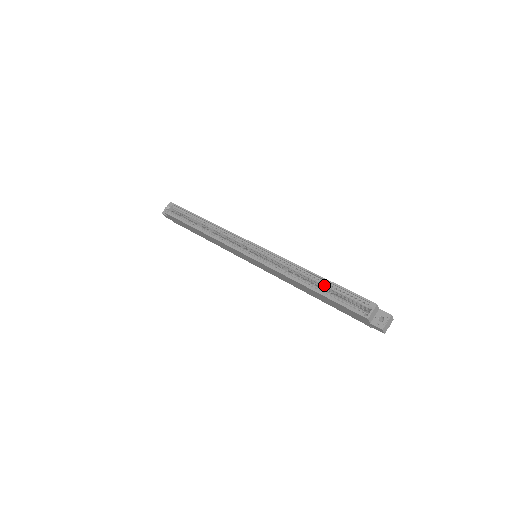
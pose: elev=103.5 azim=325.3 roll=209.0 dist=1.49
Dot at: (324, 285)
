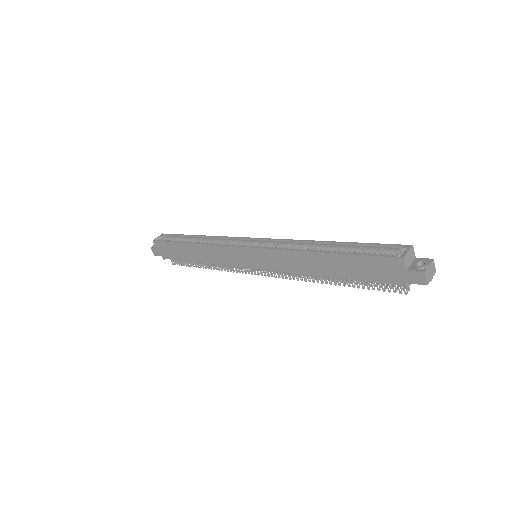
Dot at: (342, 249)
